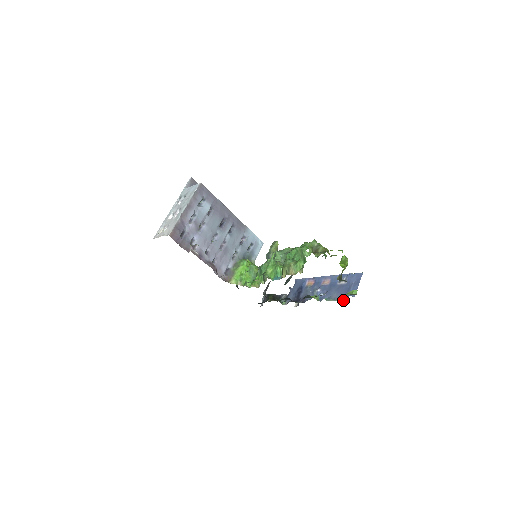
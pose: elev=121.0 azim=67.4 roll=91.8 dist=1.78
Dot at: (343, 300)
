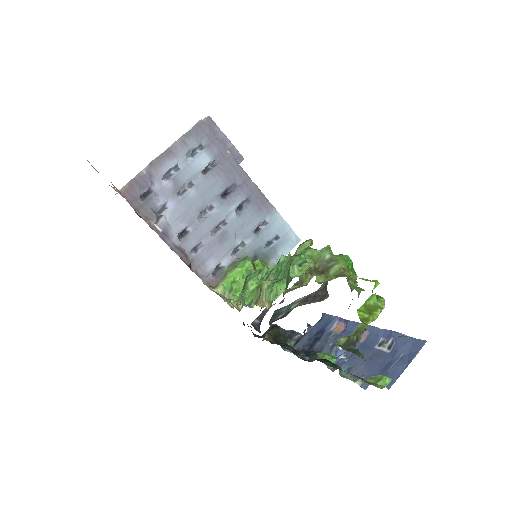
Dot at: (366, 386)
